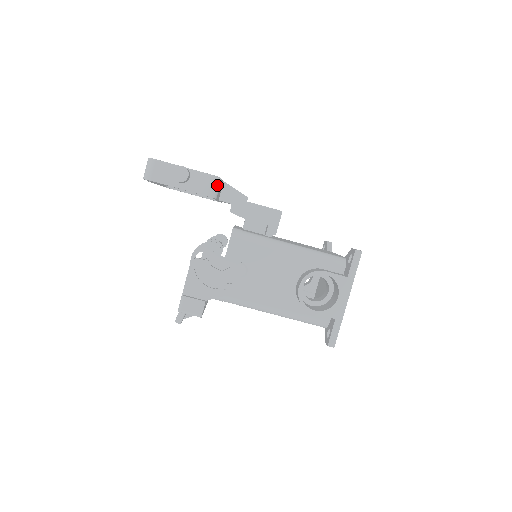
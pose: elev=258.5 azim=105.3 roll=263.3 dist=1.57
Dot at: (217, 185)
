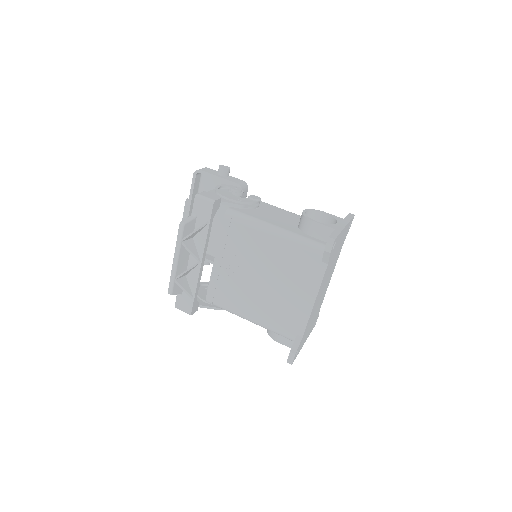
Dot at: (245, 186)
